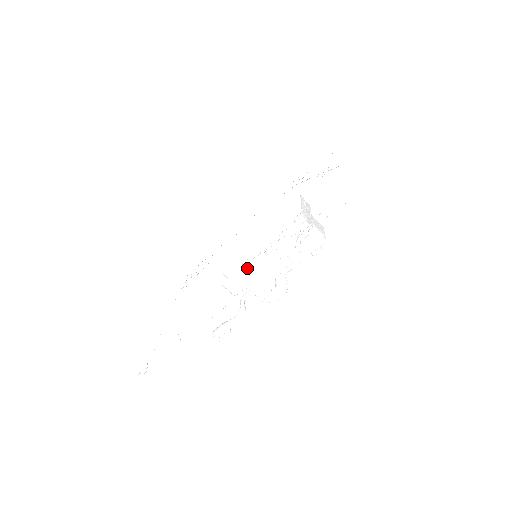
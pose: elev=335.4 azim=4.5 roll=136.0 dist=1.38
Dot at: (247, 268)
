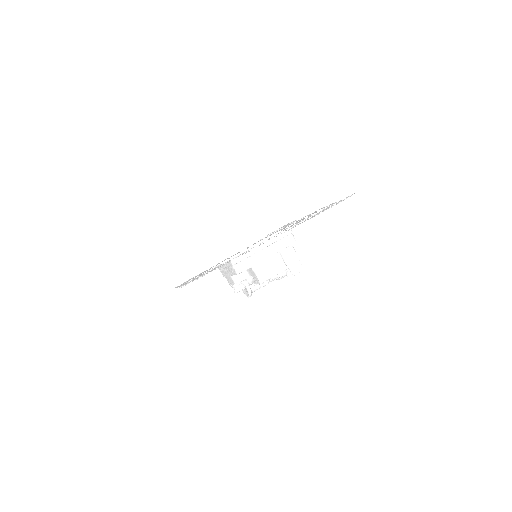
Dot at: (221, 267)
